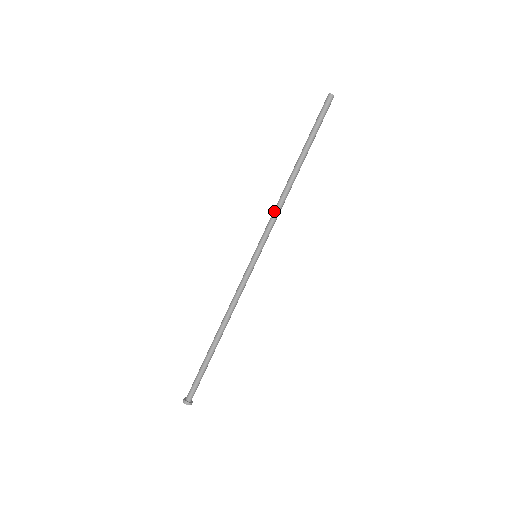
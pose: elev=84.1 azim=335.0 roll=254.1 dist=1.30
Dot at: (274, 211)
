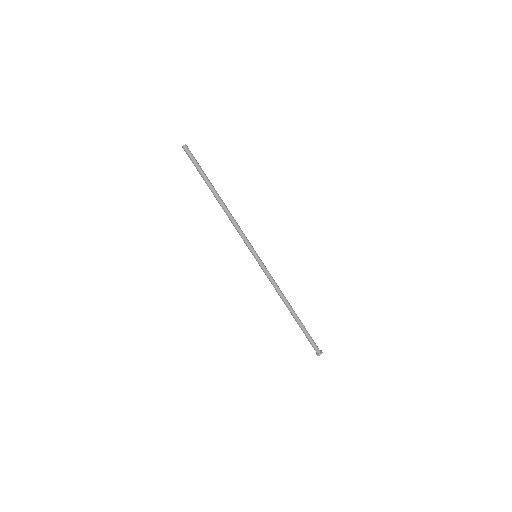
Dot at: occluded
